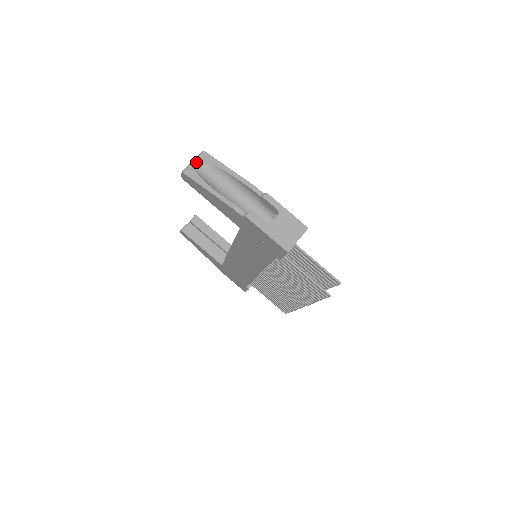
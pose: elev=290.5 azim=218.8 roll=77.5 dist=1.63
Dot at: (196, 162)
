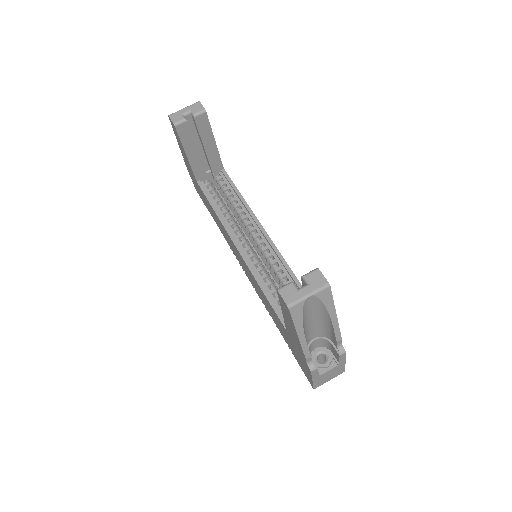
Dot at: (311, 297)
